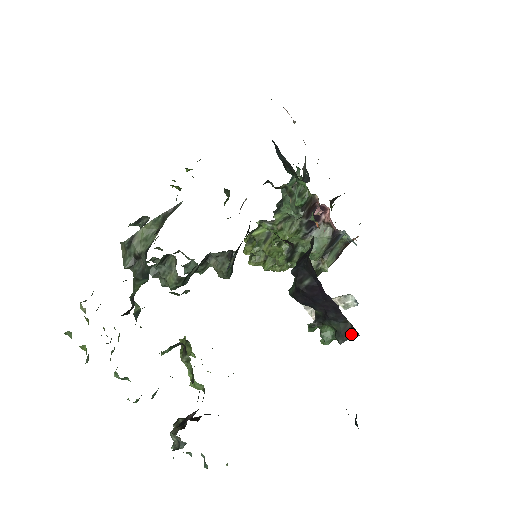
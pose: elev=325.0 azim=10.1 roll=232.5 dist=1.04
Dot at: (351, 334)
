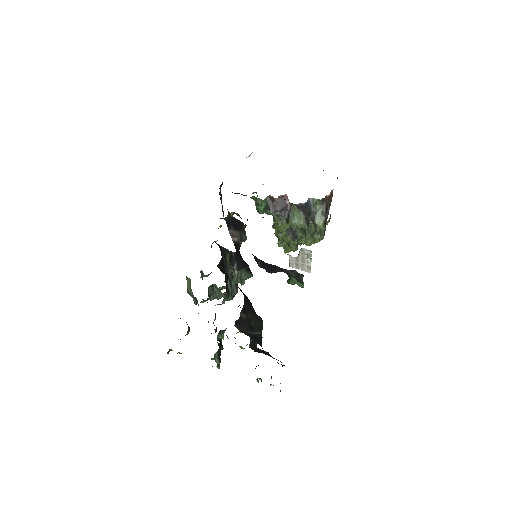
Dot at: (301, 276)
